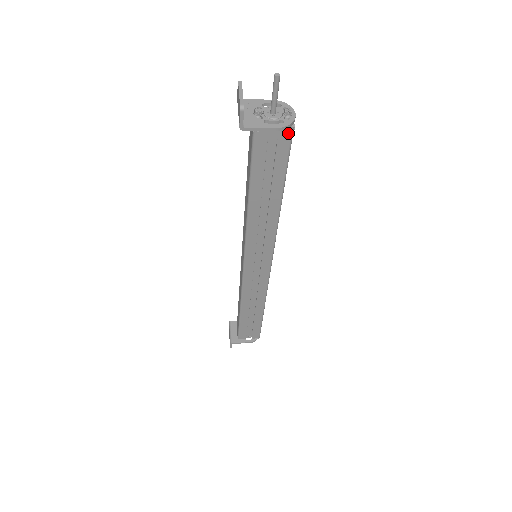
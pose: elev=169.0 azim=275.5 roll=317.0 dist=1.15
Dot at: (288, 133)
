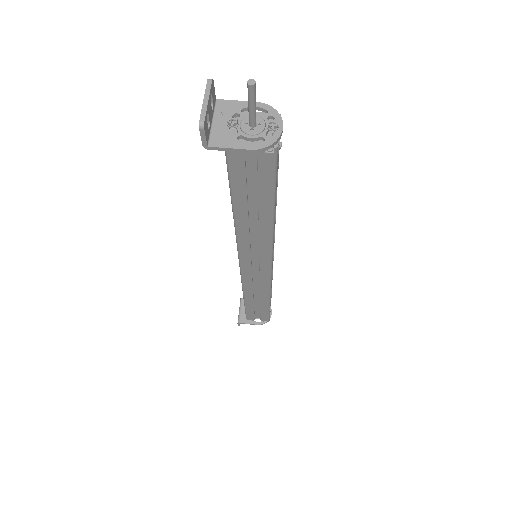
Dot at: (270, 153)
